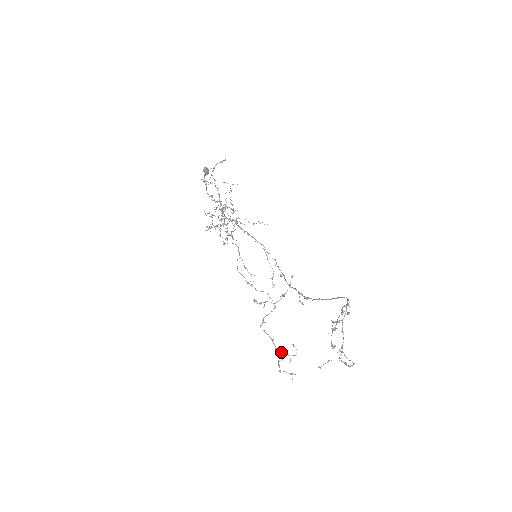
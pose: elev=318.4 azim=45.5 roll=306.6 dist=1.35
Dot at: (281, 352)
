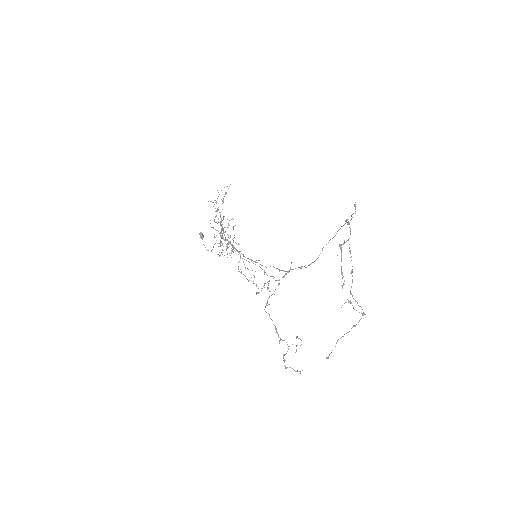
Dot at: (286, 342)
